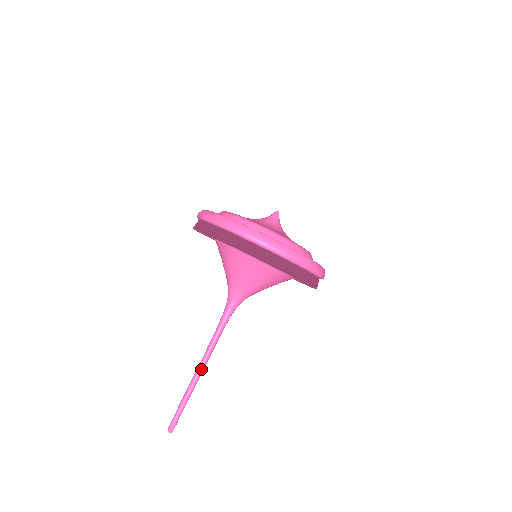
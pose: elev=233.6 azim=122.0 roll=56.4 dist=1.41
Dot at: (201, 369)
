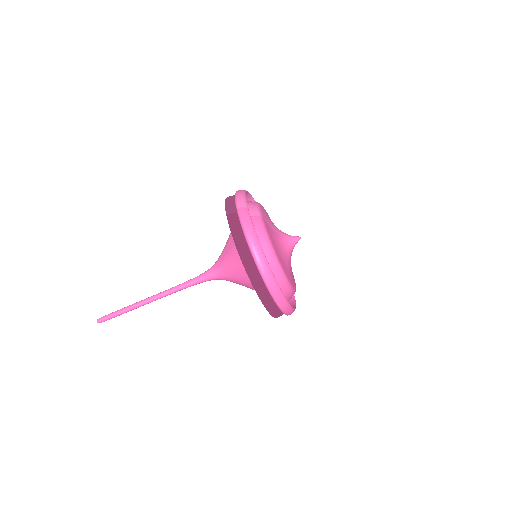
Dot at: (152, 301)
